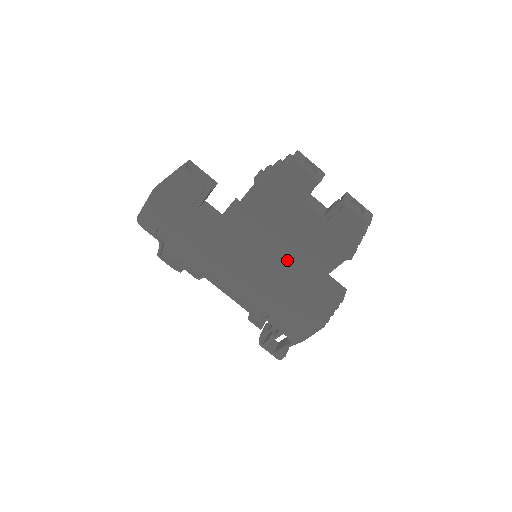
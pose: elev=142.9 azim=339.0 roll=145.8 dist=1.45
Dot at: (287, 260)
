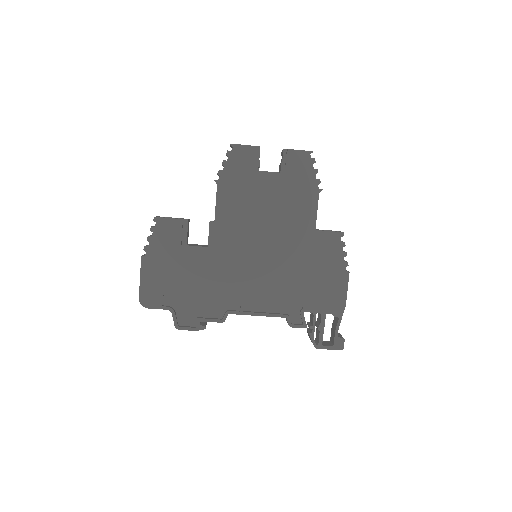
Dot at: (280, 232)
